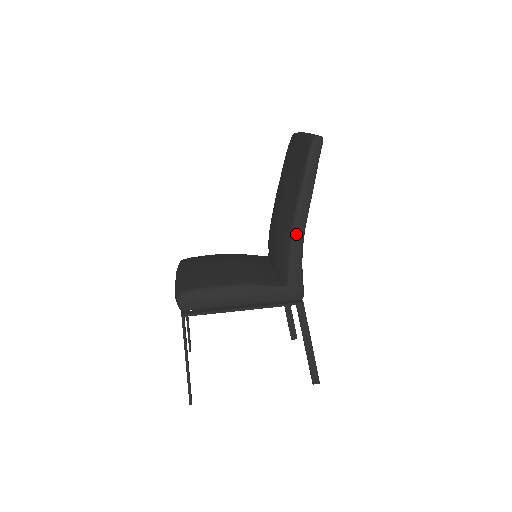
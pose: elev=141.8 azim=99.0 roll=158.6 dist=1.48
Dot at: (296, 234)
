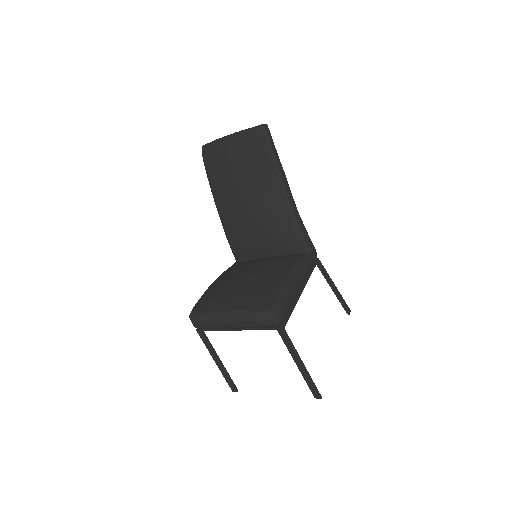
Dot at: (293, 208)
